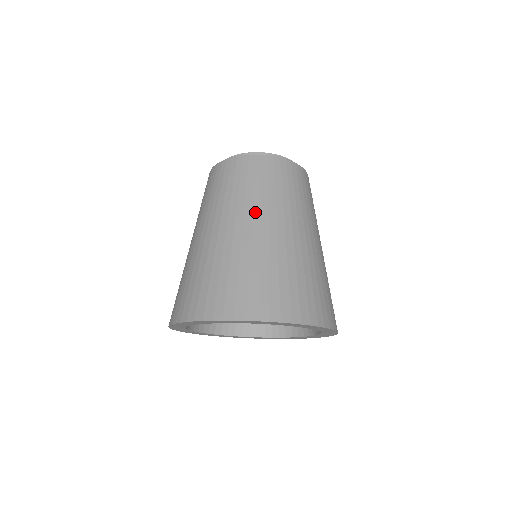
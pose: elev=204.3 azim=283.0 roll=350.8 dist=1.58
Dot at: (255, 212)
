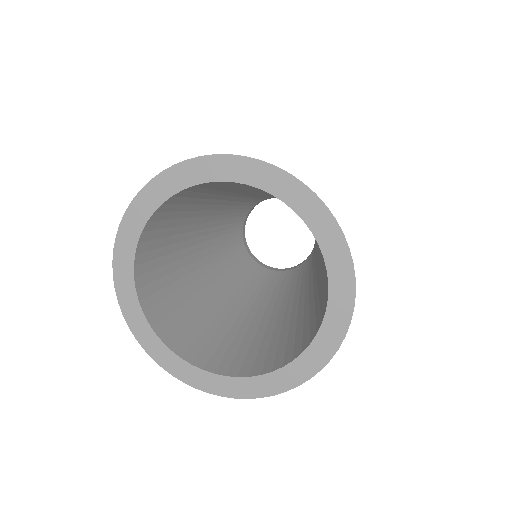
Dot at: occluded
